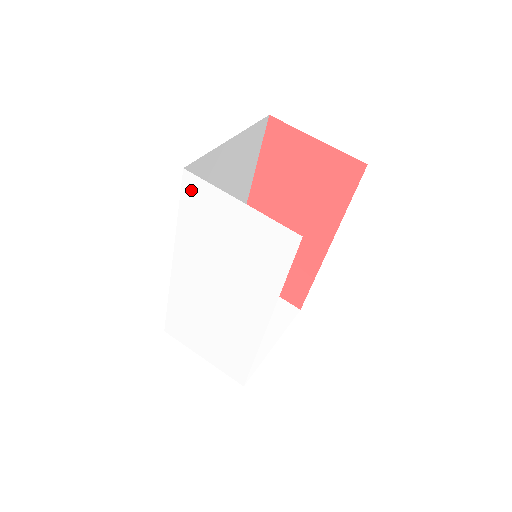
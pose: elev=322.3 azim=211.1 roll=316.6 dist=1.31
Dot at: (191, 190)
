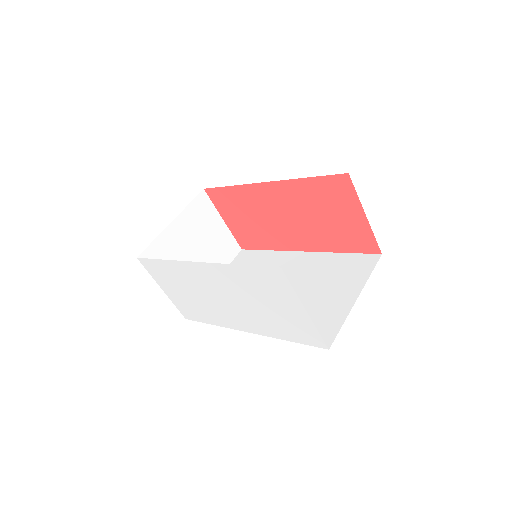
Dot at: (272, 275)
